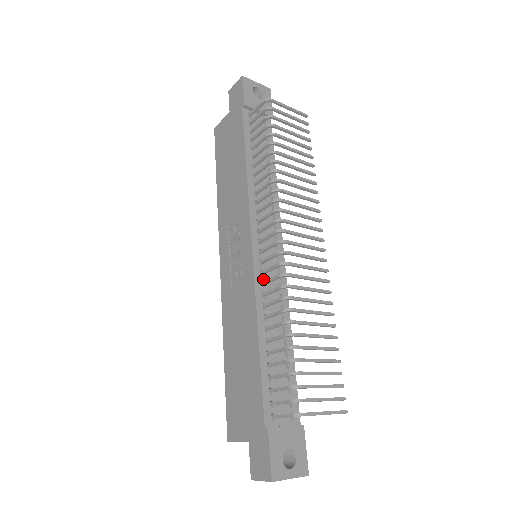
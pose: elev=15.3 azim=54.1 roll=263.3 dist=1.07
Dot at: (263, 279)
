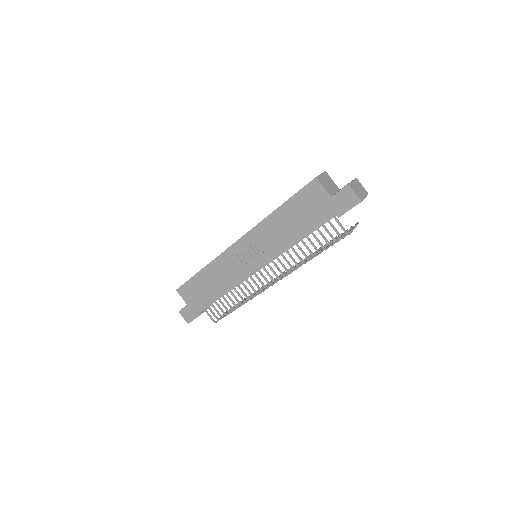
Dot at: occluded
